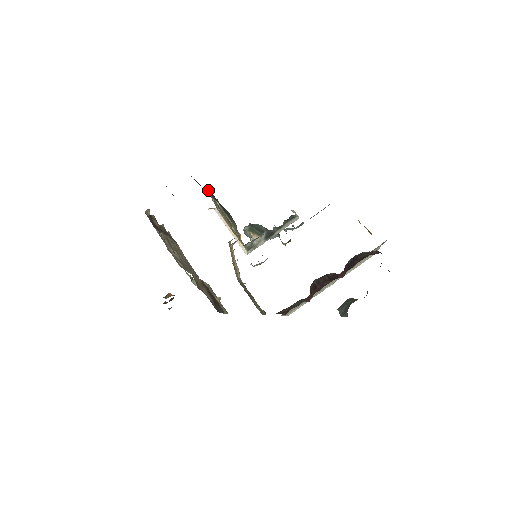
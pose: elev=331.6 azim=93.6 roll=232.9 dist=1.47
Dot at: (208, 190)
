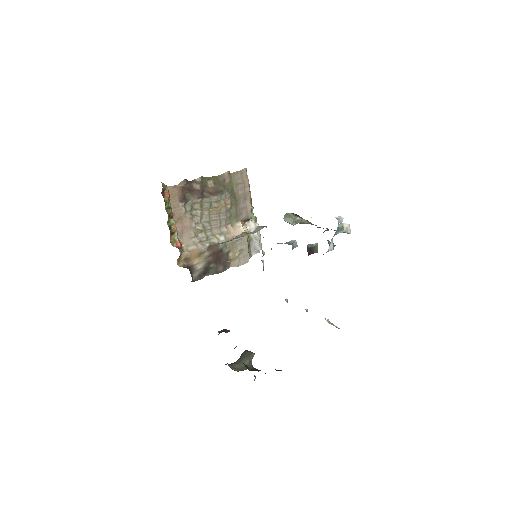
Dot at: occluded
